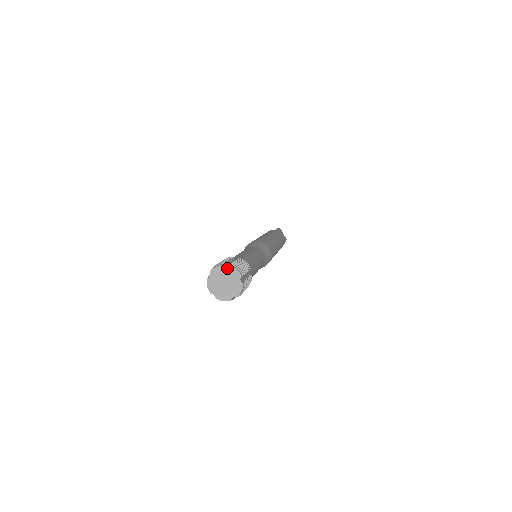
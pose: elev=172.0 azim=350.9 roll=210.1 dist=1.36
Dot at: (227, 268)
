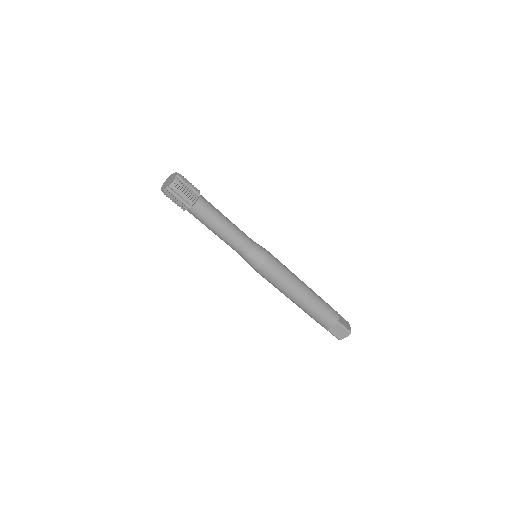
Dot at: (174, 173)
